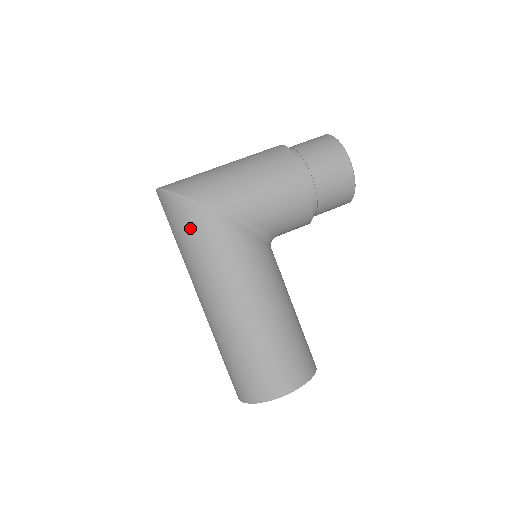
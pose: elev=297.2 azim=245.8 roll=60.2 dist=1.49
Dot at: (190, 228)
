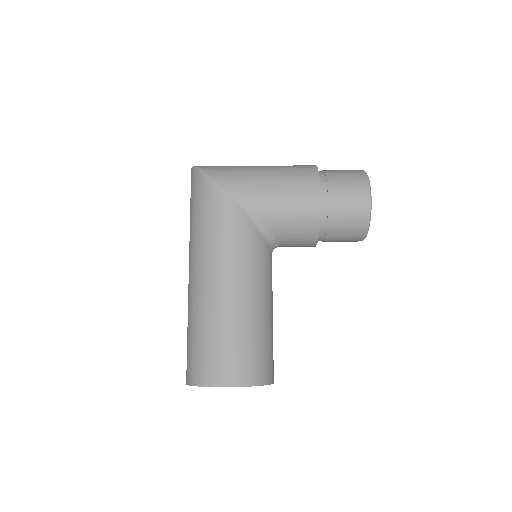
Dot at: (201, 202)
